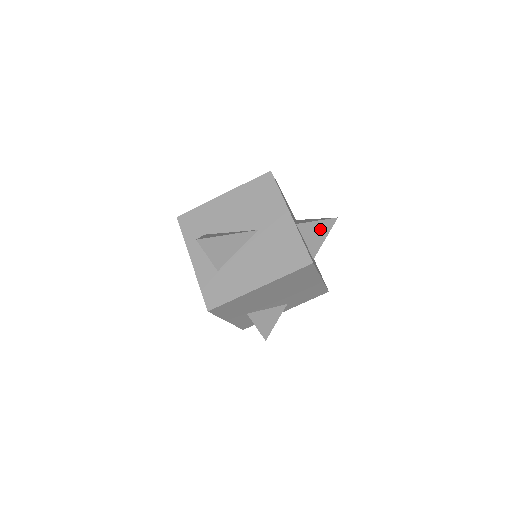
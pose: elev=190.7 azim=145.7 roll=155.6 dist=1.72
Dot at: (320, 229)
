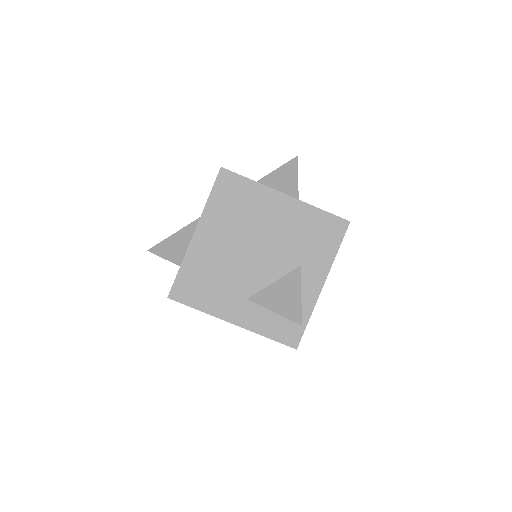
Dot at: (283, 176)
